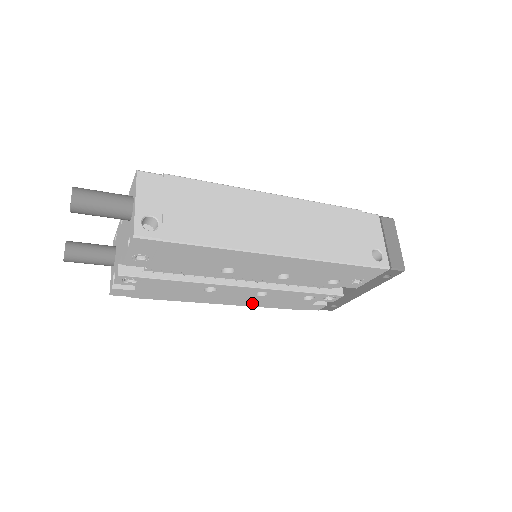
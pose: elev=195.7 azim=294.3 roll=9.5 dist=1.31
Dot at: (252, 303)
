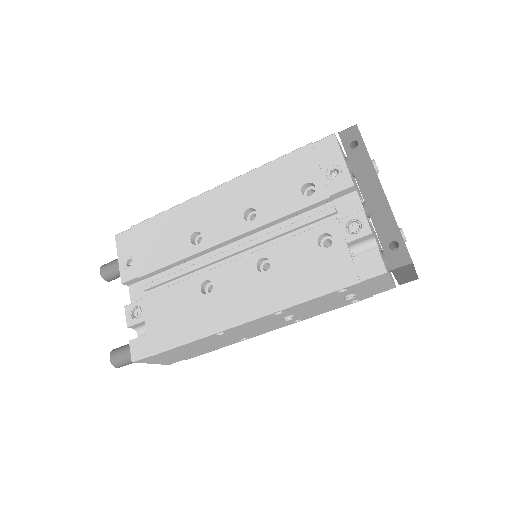
Dot at: (275, 298)
